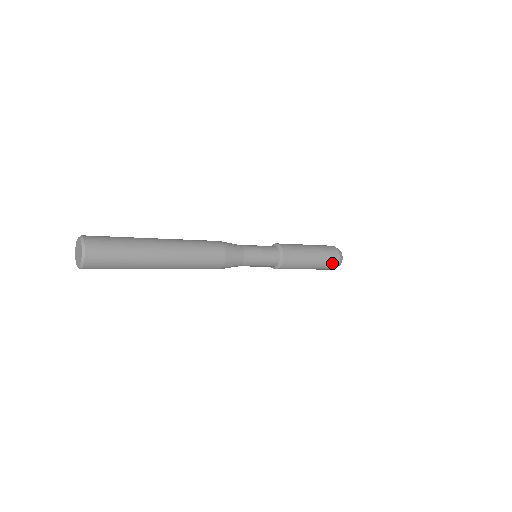
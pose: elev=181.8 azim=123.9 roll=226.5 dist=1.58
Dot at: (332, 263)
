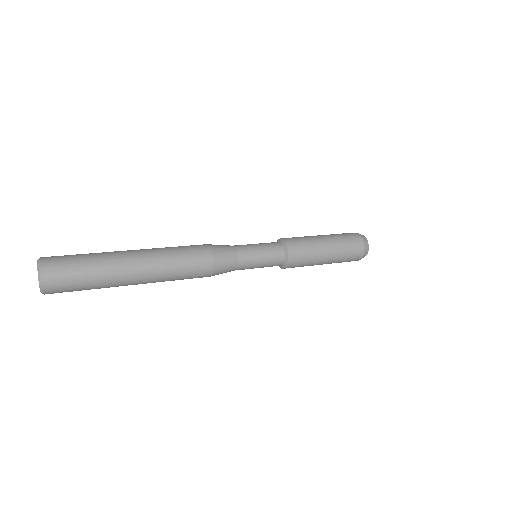
Dot at: (355, 253)
